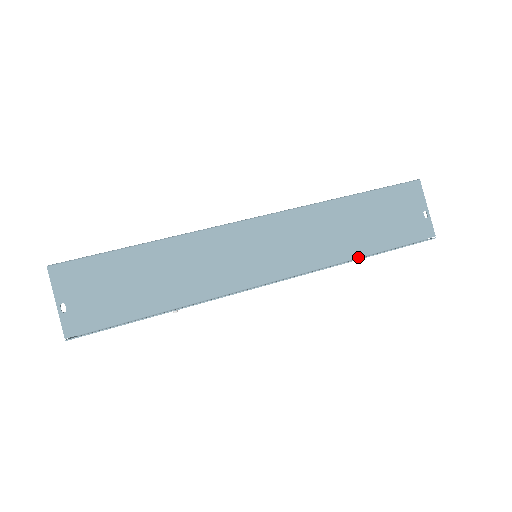
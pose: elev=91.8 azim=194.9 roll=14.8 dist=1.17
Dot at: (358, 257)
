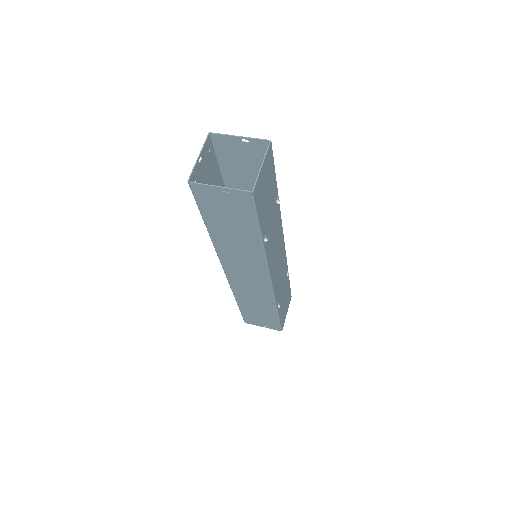
Dot at: occluded
